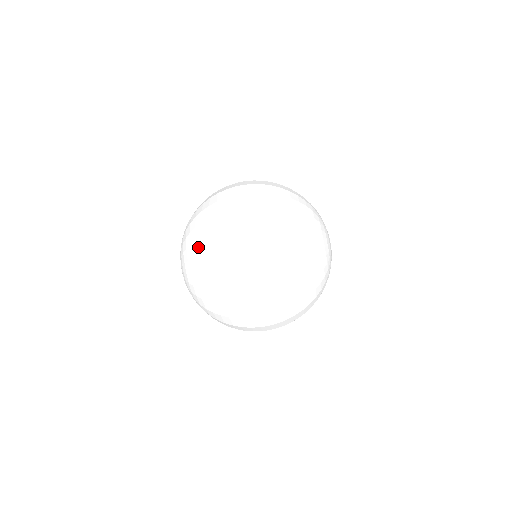
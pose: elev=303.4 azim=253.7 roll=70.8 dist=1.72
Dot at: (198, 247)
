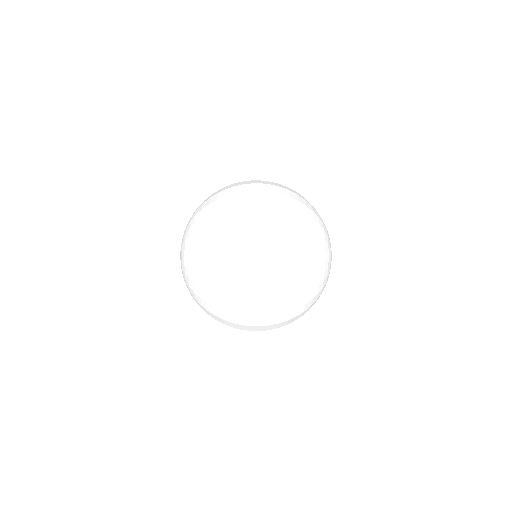
Dot at: (208, 234)
